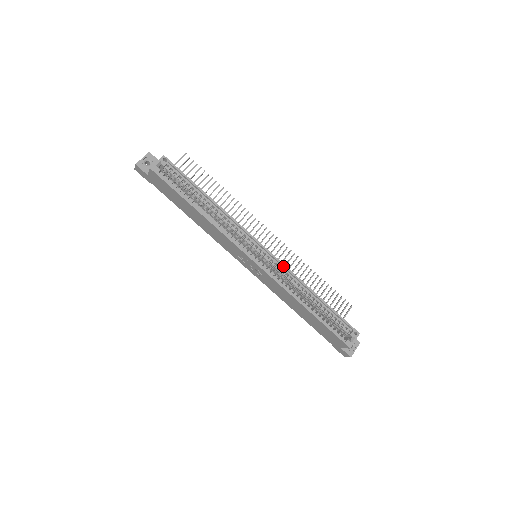
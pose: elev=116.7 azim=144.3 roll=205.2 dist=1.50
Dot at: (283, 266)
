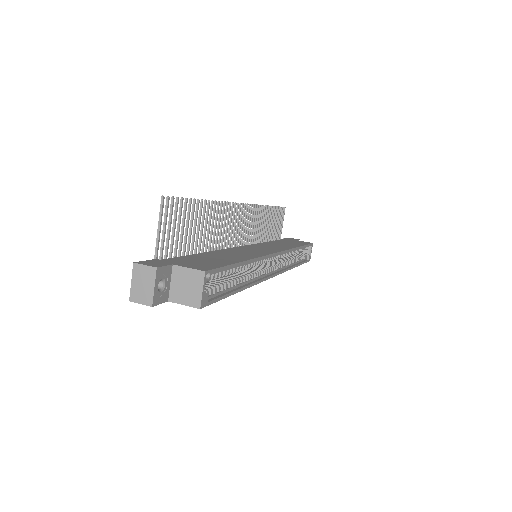
Dot at: occluded
